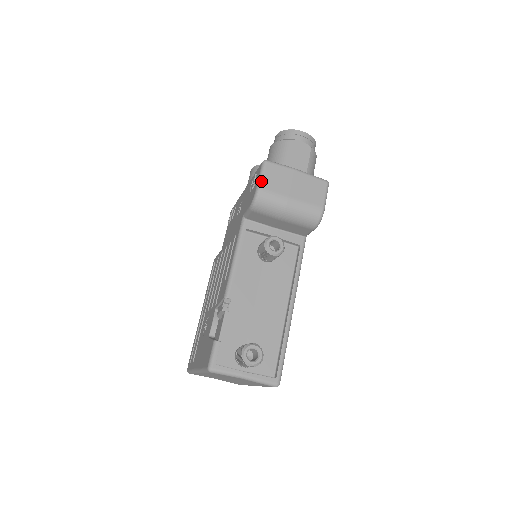
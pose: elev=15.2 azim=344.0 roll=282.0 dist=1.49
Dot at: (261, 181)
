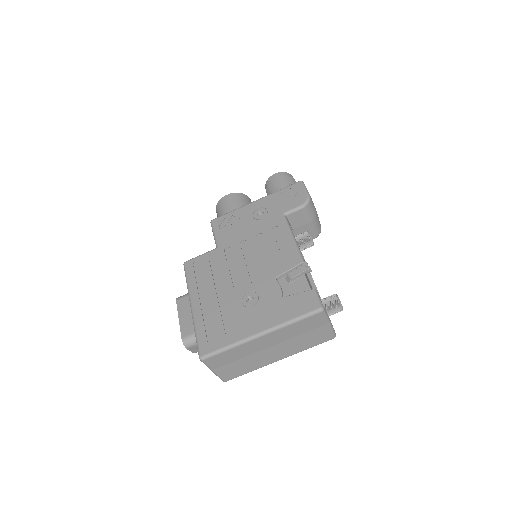
Dot at: occluded
